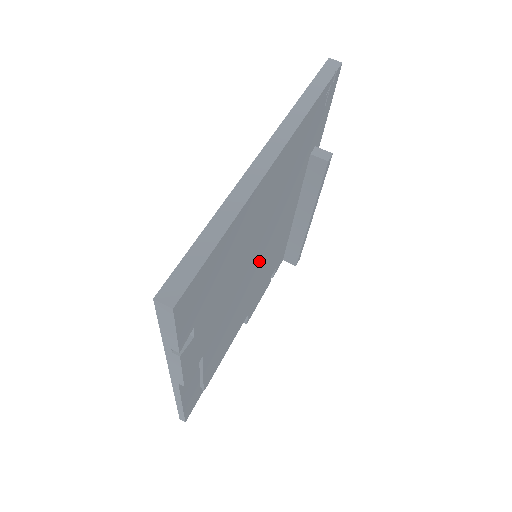
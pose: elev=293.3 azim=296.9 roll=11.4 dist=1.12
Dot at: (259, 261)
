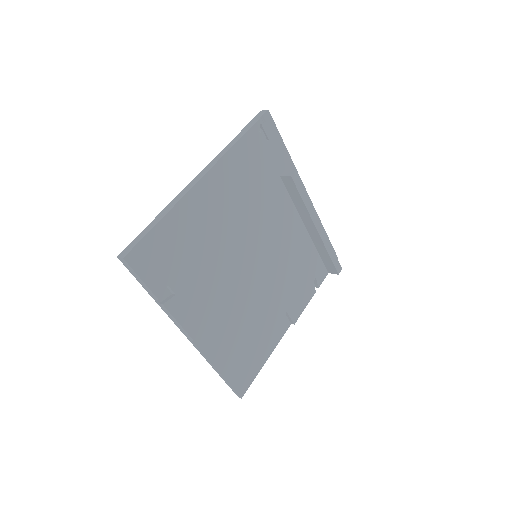
Dot at: (258, 259)
